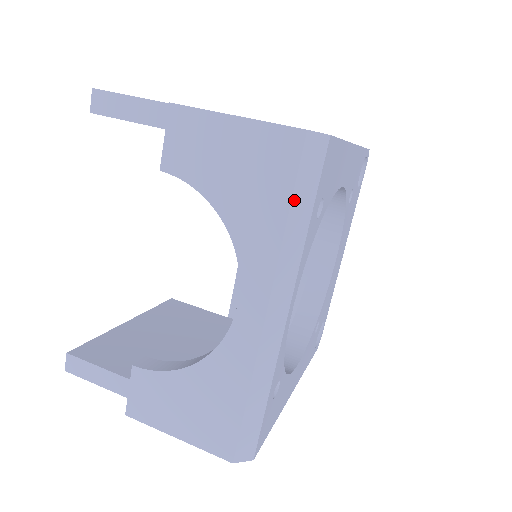
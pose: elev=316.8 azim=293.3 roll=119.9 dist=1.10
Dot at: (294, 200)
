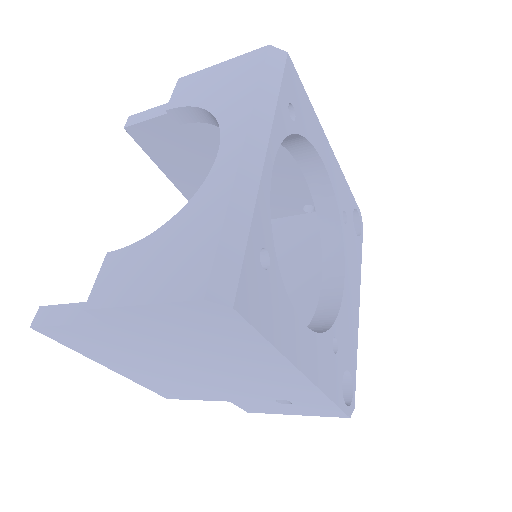
Dot at: (263, 77)
